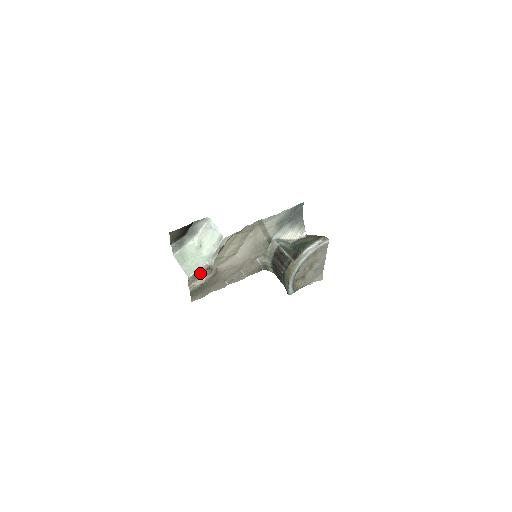
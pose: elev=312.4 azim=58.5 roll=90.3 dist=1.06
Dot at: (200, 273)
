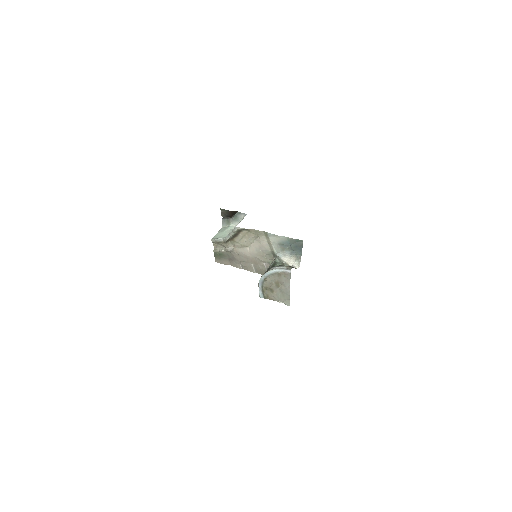
Dot at: (220, 242)
